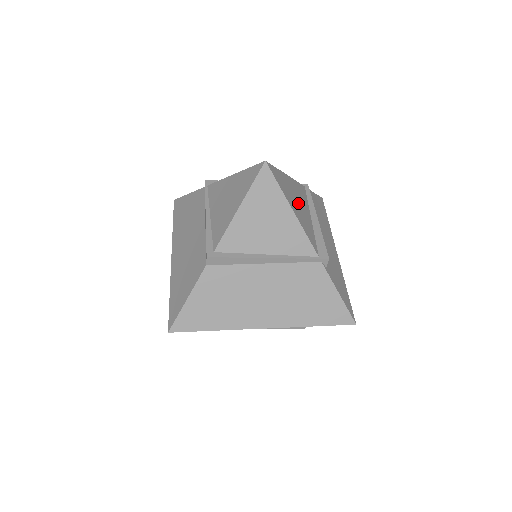
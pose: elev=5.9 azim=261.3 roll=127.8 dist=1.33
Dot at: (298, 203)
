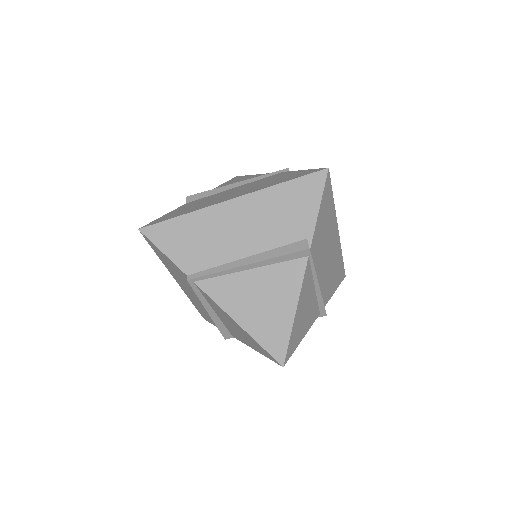
Dot at: occluded
